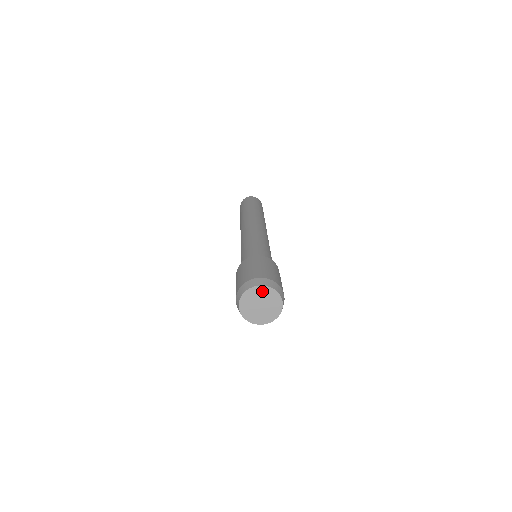
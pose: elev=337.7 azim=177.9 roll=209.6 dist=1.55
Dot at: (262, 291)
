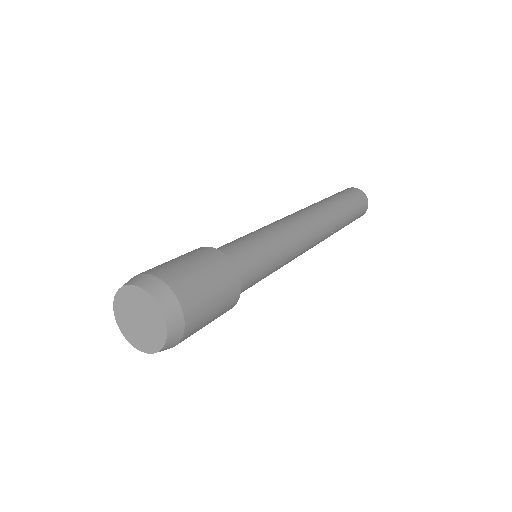
Dot at: (126, 296)
